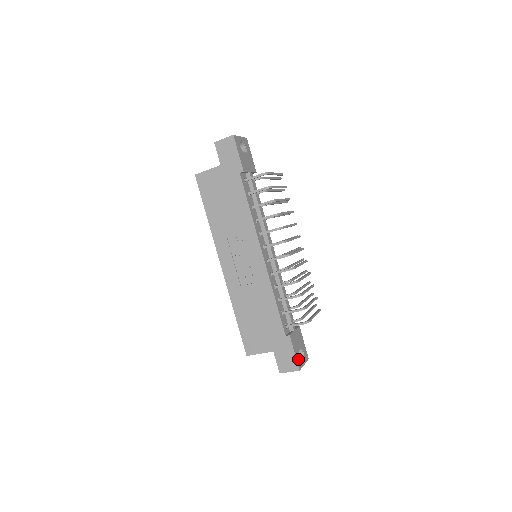
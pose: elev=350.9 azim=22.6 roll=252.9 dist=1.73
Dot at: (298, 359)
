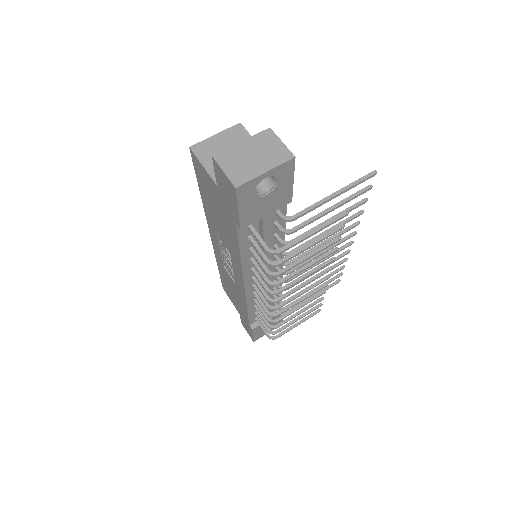
Dot at: (257, 336)
